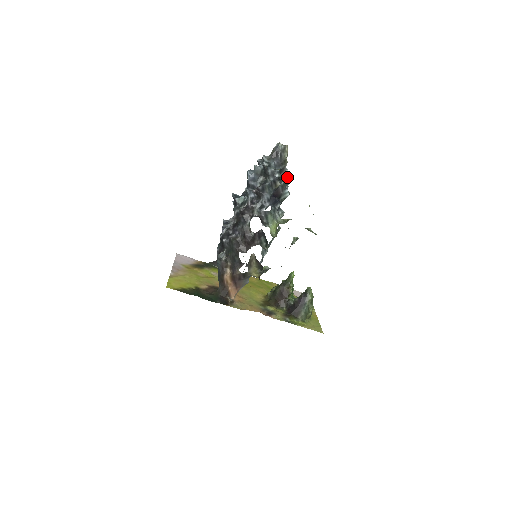
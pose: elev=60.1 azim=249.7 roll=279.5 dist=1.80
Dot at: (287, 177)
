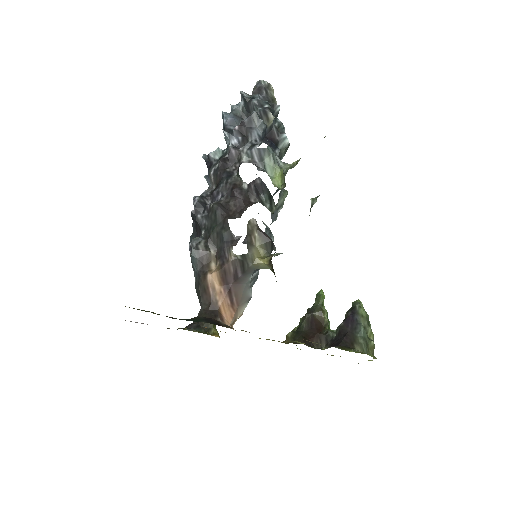
Dot at: occluded
